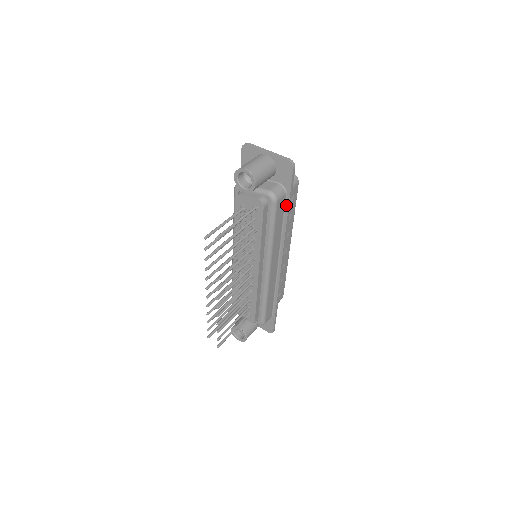
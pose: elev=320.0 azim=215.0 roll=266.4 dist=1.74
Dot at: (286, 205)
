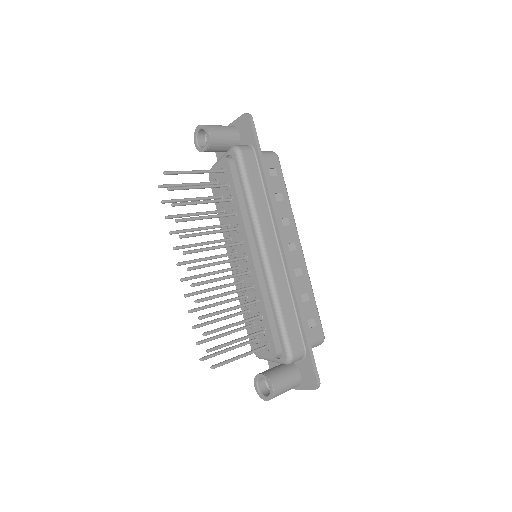
Dot at: (259, 164)
